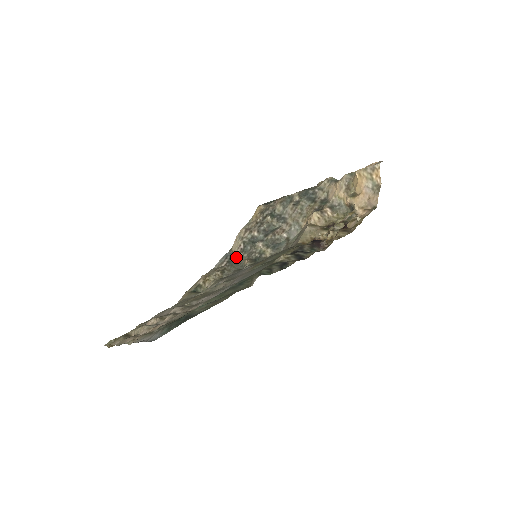
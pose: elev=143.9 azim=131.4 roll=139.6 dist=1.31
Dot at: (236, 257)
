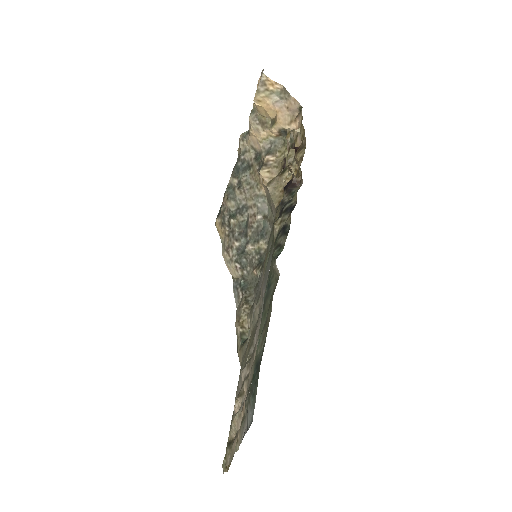
Dot at: (243, 279)
